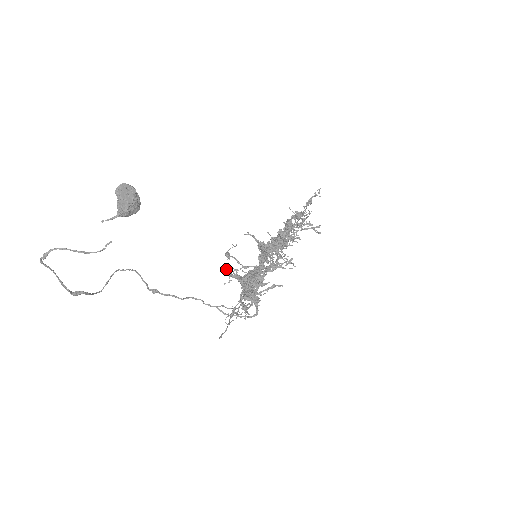
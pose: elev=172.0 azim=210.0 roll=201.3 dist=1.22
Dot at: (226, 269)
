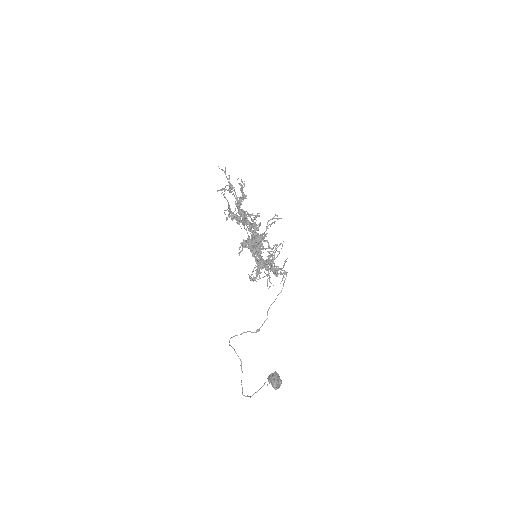
Dot at: occluded
